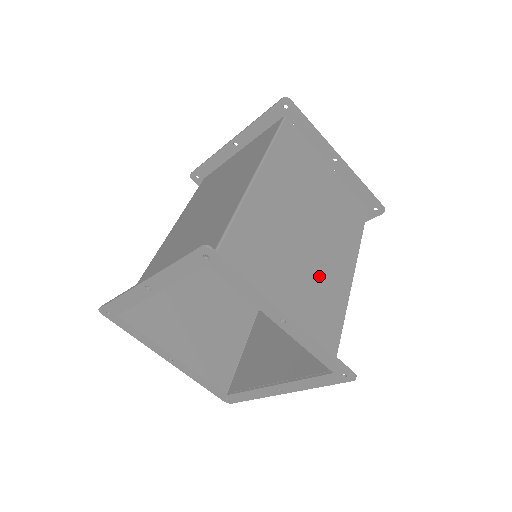
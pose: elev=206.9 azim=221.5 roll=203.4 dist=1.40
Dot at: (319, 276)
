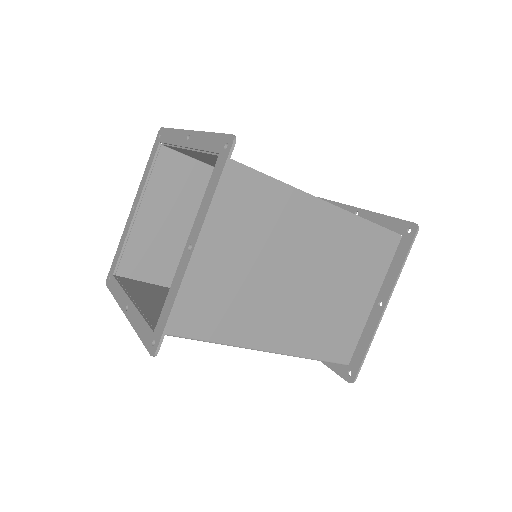
Dot at: occluded
